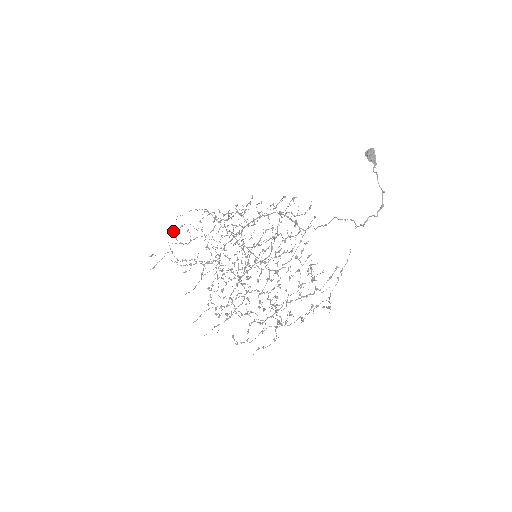
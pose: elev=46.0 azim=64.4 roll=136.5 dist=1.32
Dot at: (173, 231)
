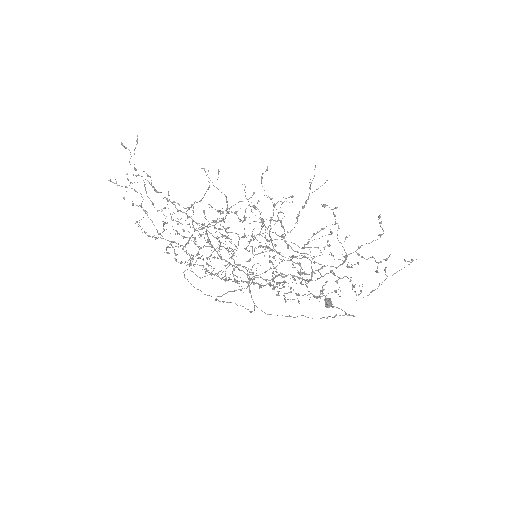
Dot at: (119, 185)
